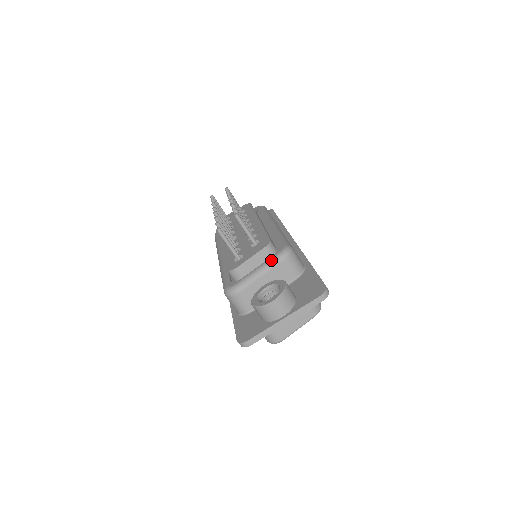
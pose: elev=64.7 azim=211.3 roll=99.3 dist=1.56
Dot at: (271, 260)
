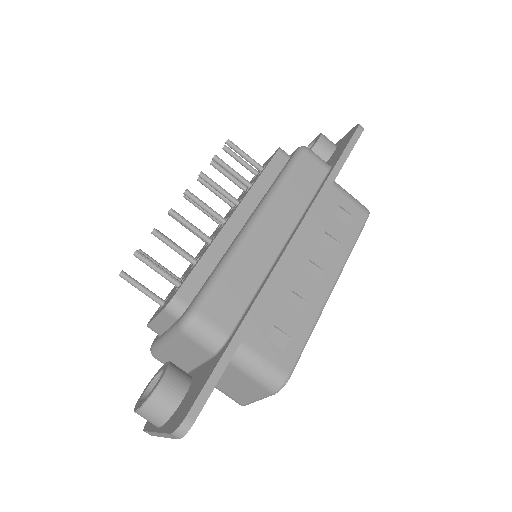
Dot at: (171, 329)
